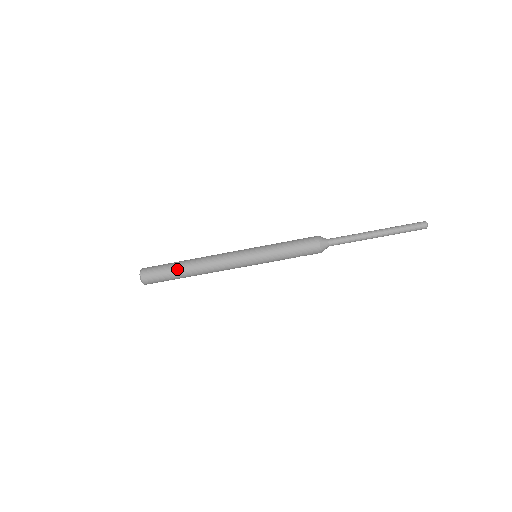
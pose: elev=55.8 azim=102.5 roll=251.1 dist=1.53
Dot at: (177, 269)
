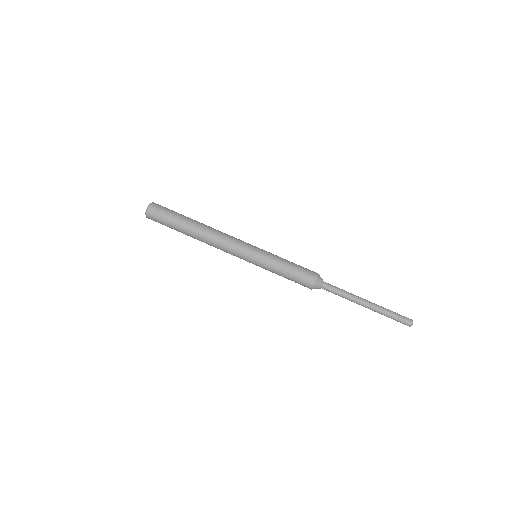
Dot at: (183, 222)
